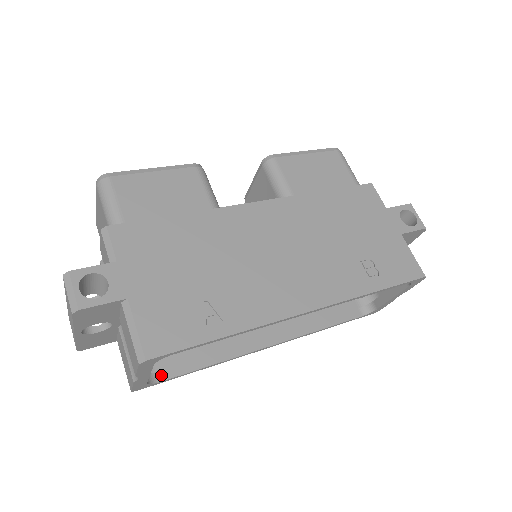
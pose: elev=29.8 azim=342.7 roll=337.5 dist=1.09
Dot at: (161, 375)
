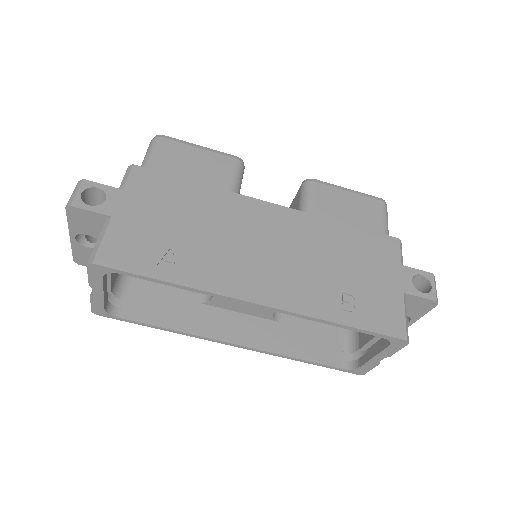
Dot at: (123, 313)
